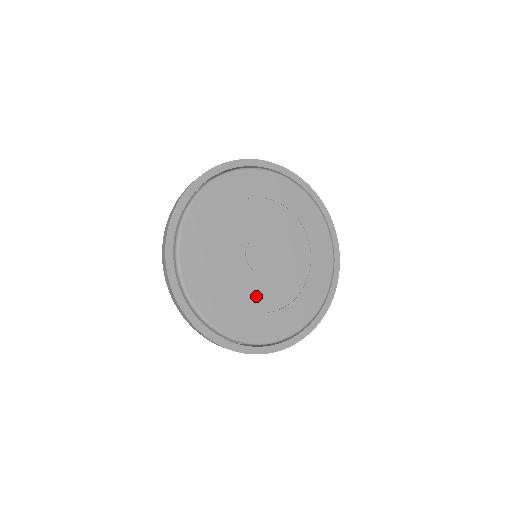
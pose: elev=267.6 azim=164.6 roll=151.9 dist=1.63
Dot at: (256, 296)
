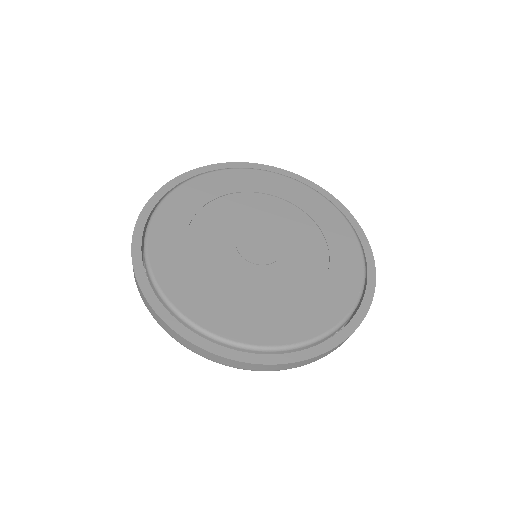
Dot at: (300, 278)
